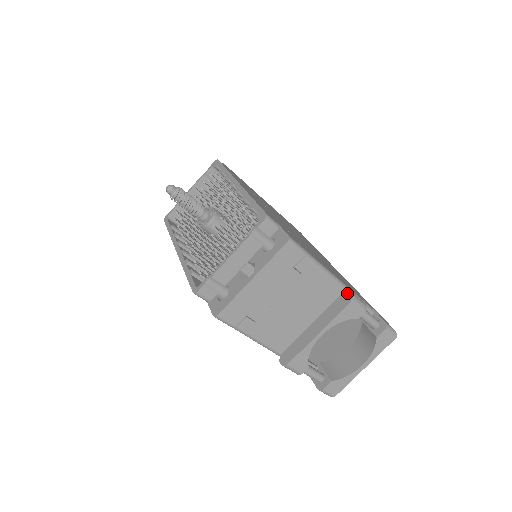
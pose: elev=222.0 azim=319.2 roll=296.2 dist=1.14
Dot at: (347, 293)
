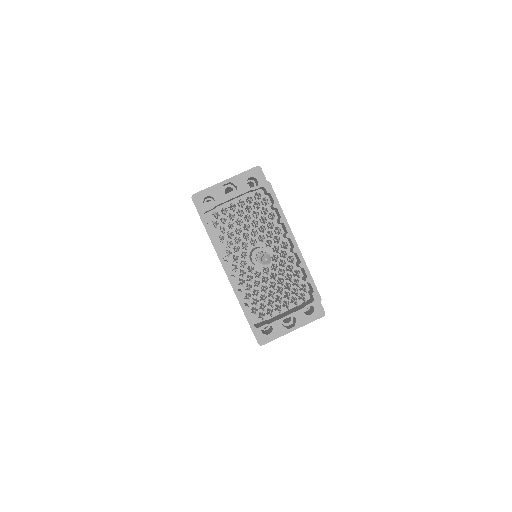
Dot at: occluded
